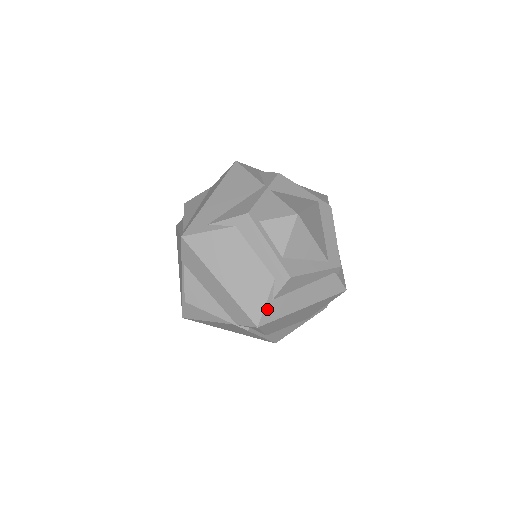
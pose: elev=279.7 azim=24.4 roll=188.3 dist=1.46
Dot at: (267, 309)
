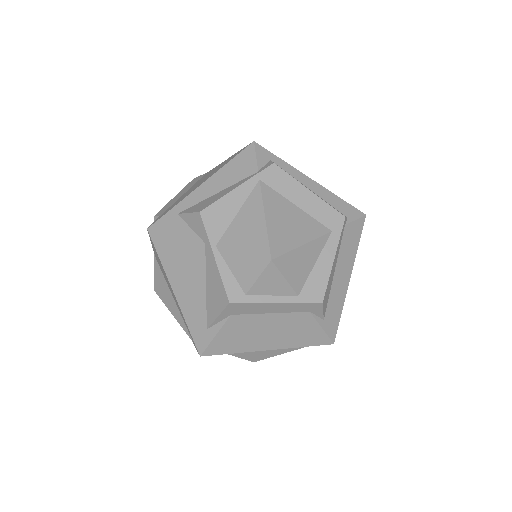
Dot at: (327, 328)
